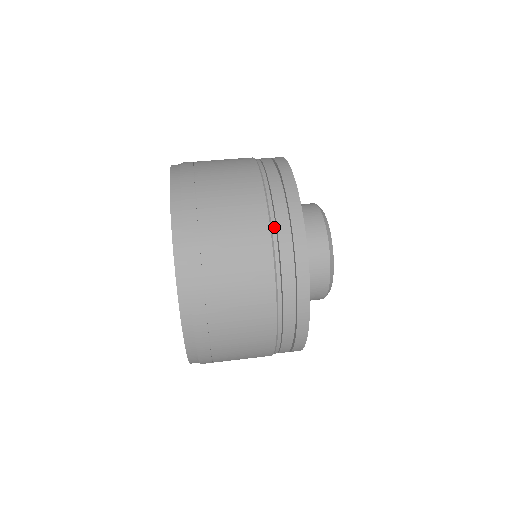
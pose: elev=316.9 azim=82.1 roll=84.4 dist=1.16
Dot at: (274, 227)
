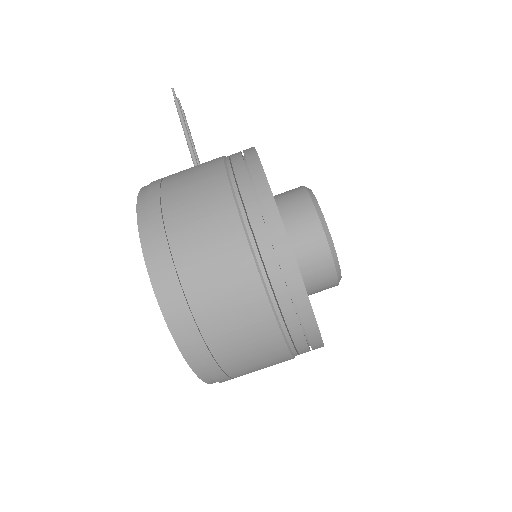
Dot at: (275, 304)
